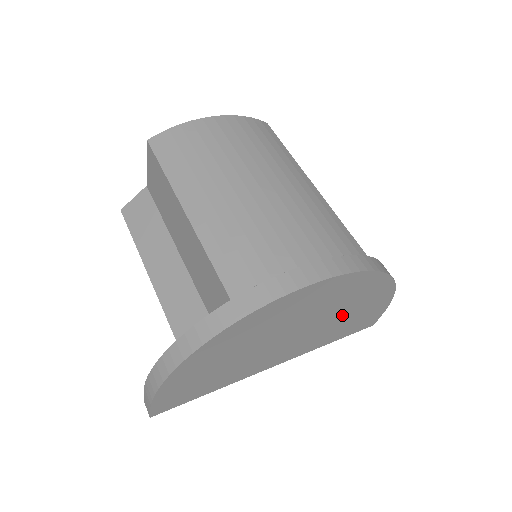
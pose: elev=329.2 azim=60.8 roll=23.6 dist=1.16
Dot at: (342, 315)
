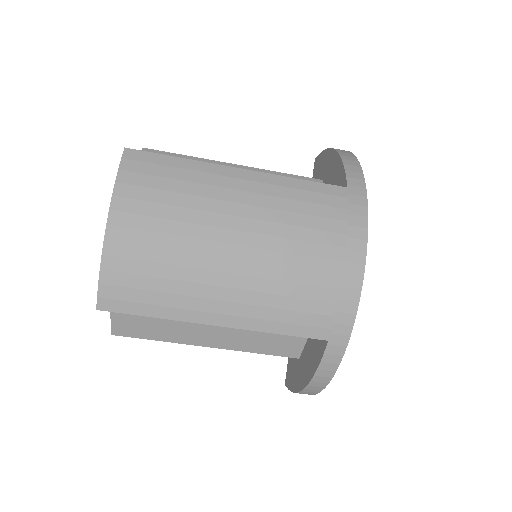
Dot at: occluded
